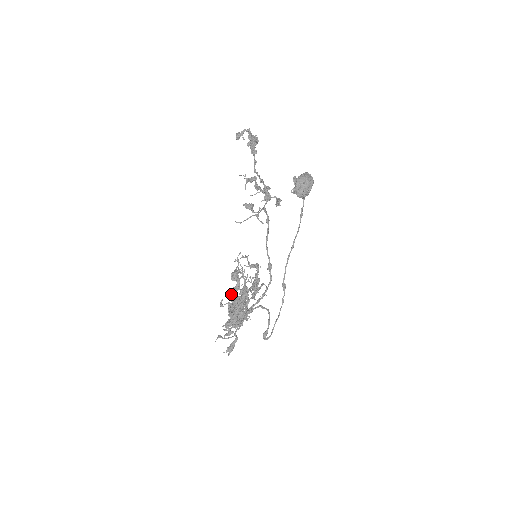
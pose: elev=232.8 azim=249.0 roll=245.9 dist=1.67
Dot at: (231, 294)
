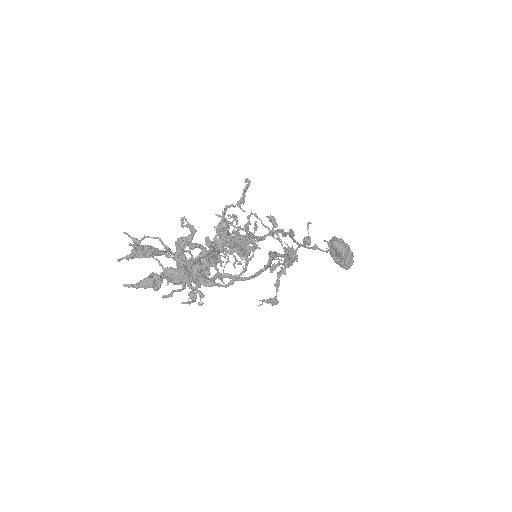
Dot at: occluded
